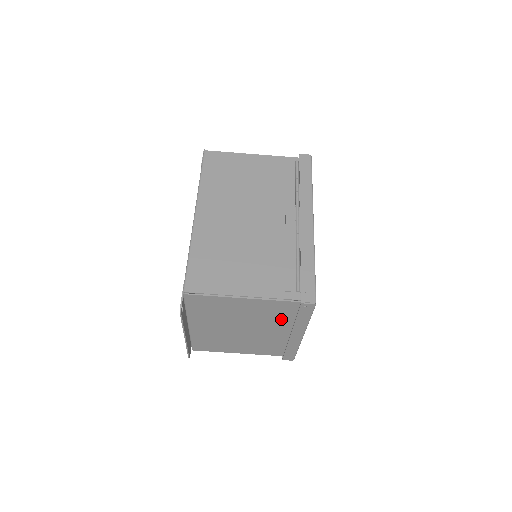
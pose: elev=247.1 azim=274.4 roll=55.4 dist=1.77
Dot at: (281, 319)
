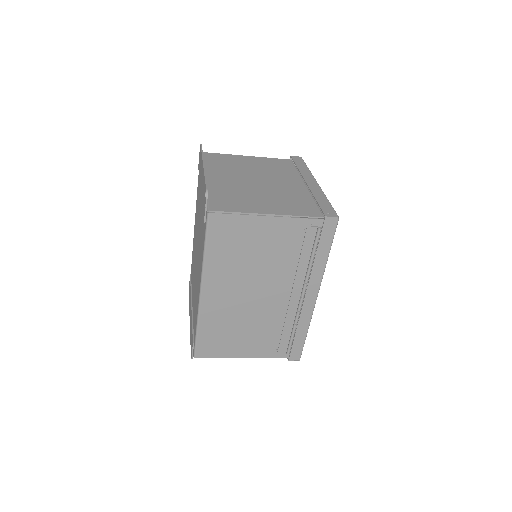
Dot at: occluded
